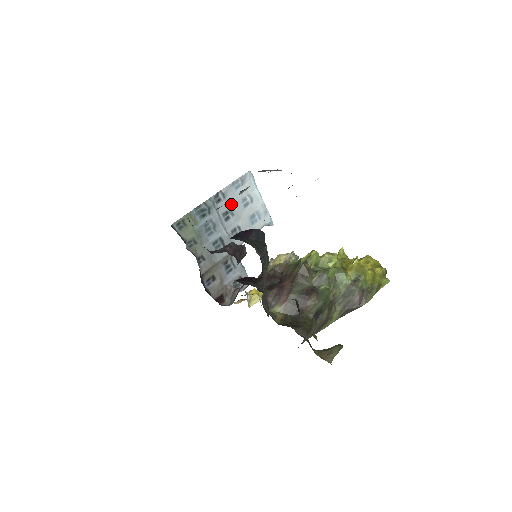
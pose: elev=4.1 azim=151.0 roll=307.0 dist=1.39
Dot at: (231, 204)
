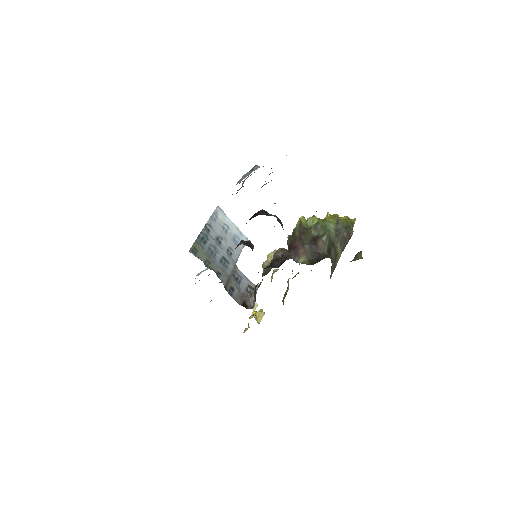
Dot at: (217, 232)
